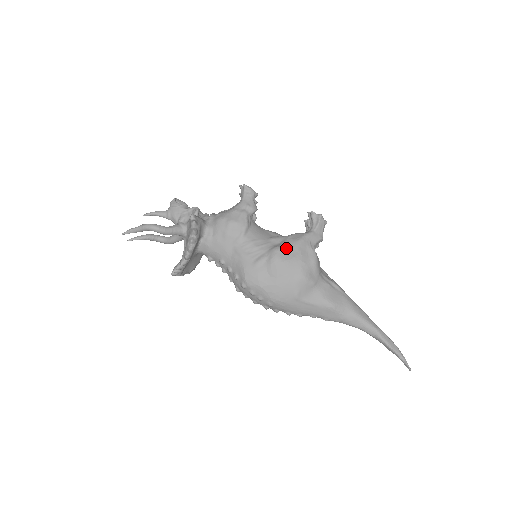
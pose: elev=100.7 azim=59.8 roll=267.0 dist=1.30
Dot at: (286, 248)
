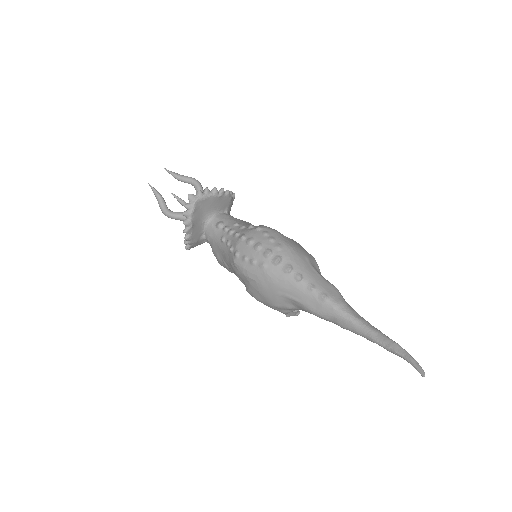
Dot at: occluded
